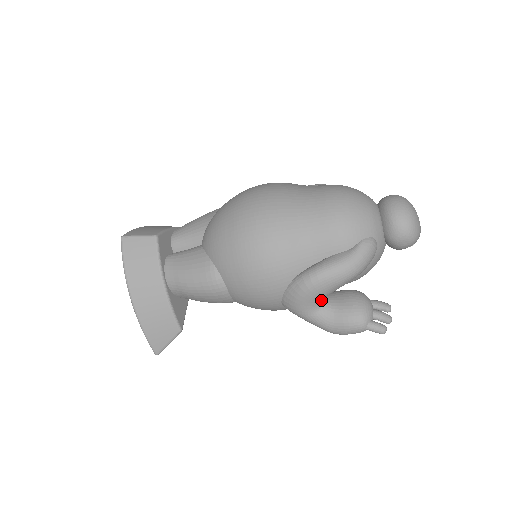
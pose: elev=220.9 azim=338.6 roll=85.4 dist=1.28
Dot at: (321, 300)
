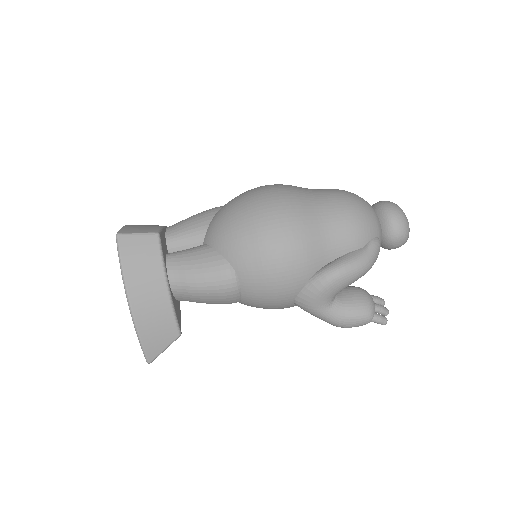
Dot at: (335, 295)
